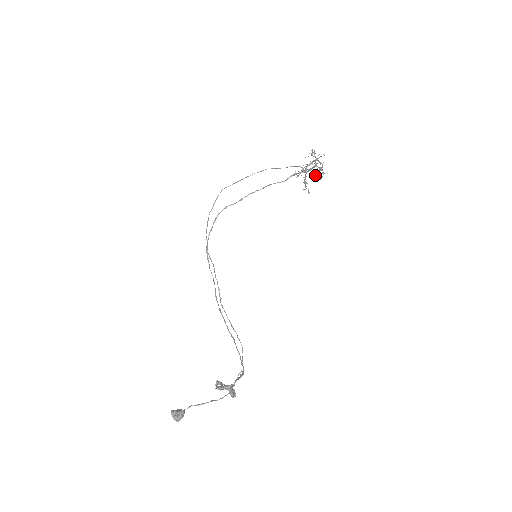
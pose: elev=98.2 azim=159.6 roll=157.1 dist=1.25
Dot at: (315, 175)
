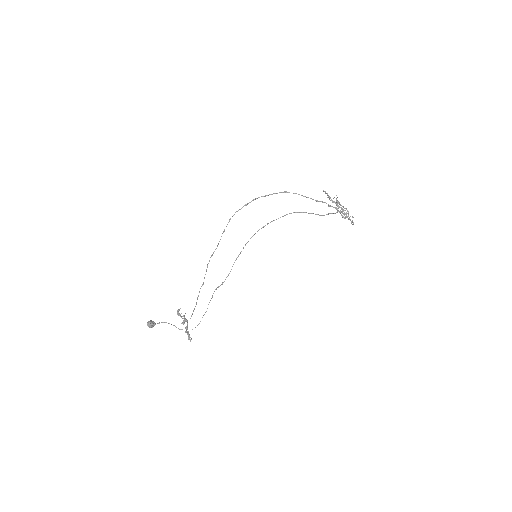
Dot at: (339, 203)
